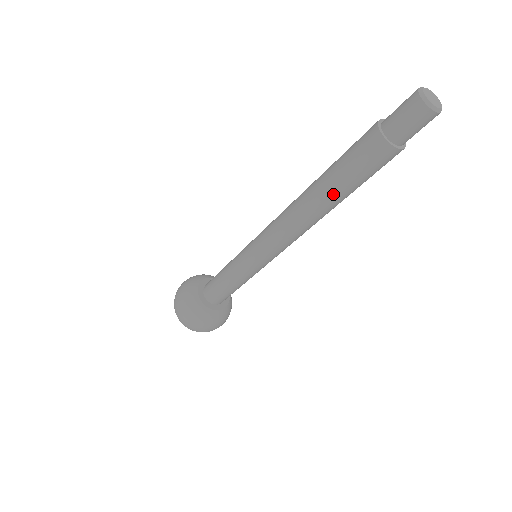
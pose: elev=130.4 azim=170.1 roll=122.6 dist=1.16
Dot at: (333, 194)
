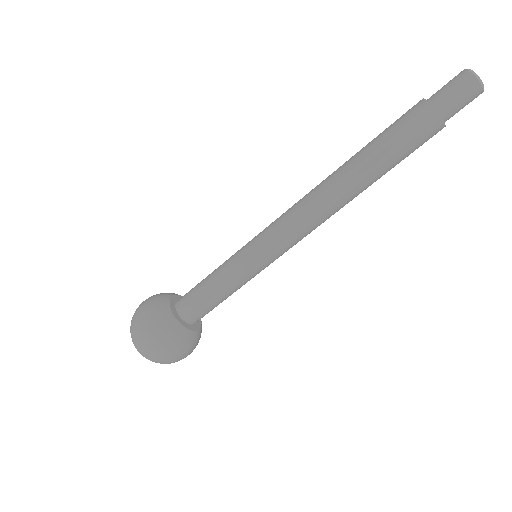
Dot at: (378, 178)
